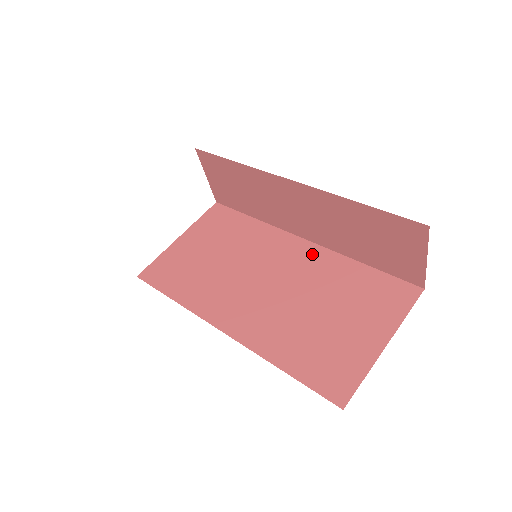
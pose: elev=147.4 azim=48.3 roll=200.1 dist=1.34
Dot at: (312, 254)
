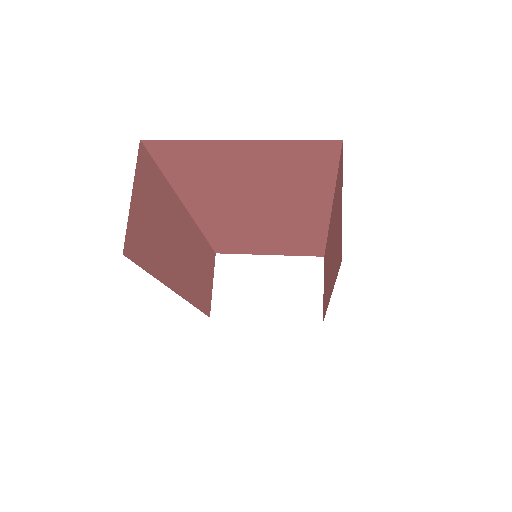
Dot at: occluded
